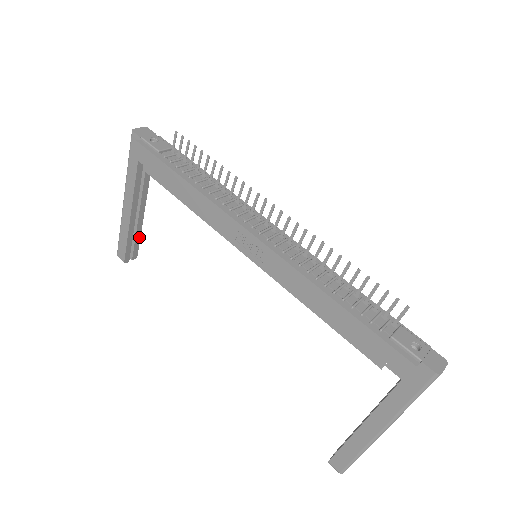
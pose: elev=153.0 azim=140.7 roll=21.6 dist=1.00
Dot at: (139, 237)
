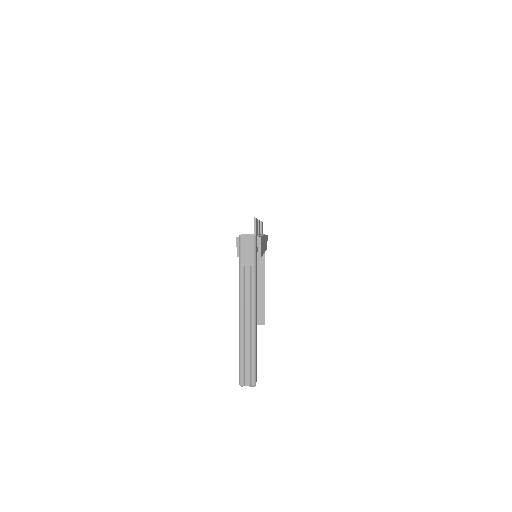
Dot at: (264, 307)
